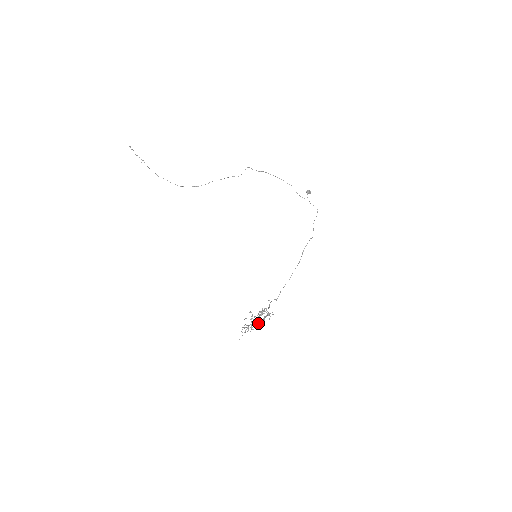
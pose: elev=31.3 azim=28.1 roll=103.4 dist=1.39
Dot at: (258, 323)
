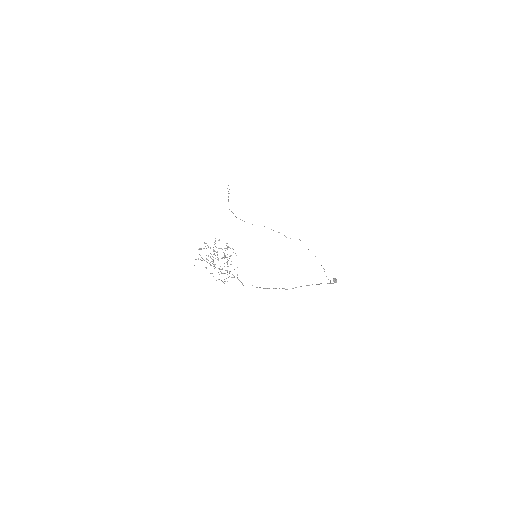
Dot at: occluded
